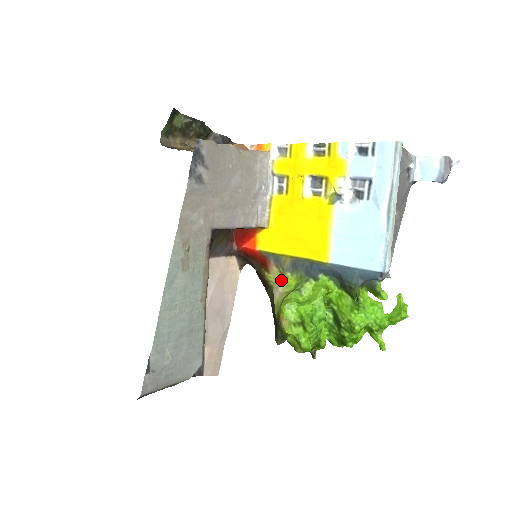
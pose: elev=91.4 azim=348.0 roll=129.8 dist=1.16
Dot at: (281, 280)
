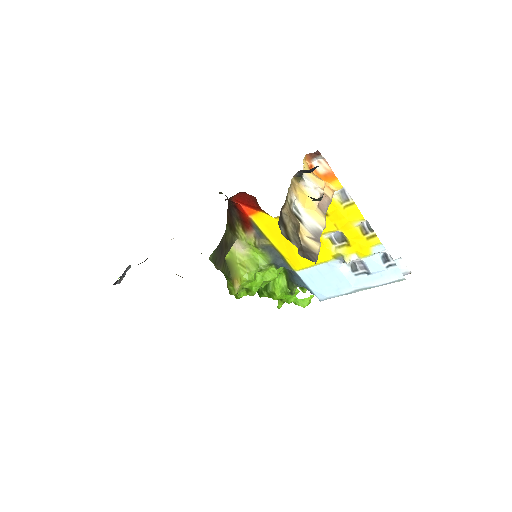
Dot at: (250, 245)
